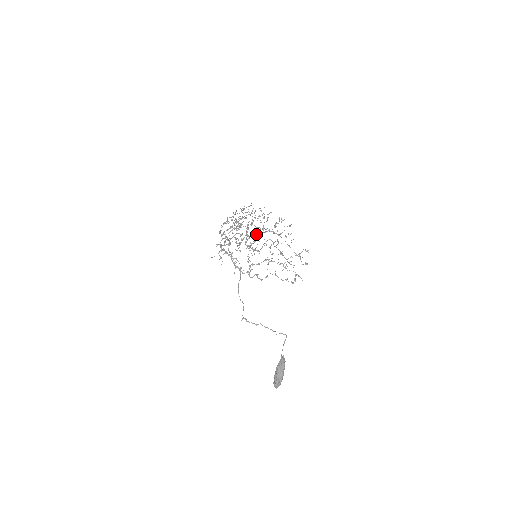
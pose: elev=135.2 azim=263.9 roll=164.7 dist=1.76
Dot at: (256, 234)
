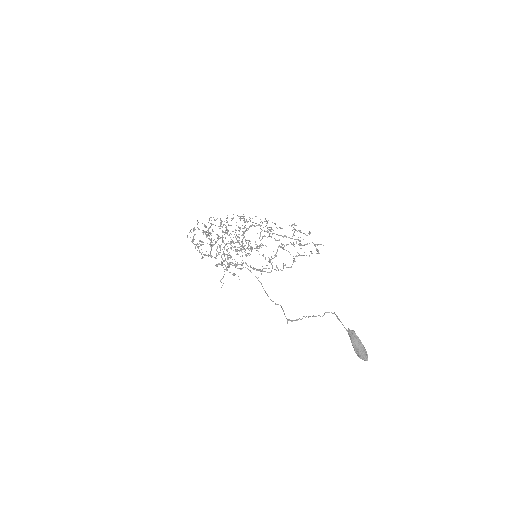
Dot at: (242, 235)
